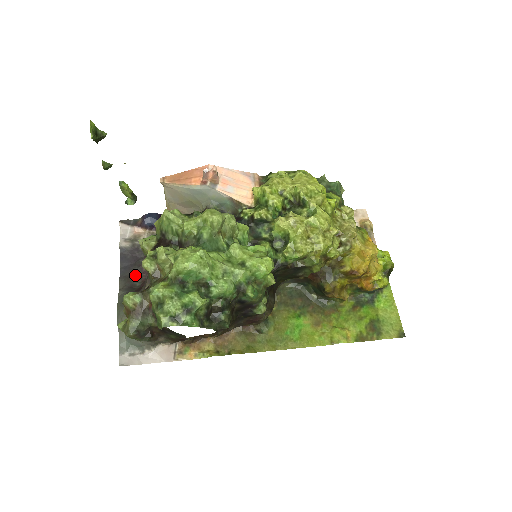
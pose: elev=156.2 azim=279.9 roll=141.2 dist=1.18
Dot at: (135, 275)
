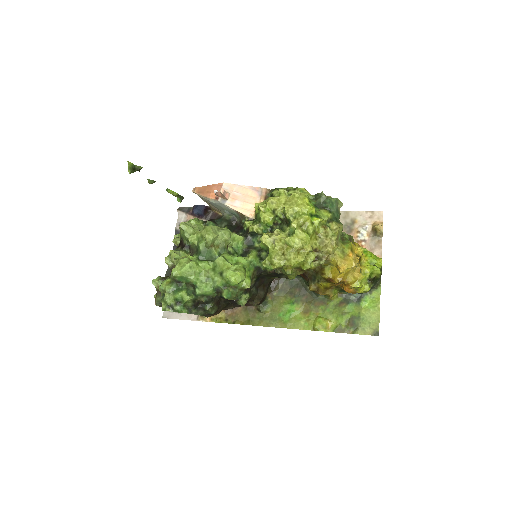
Dot at: occluded
